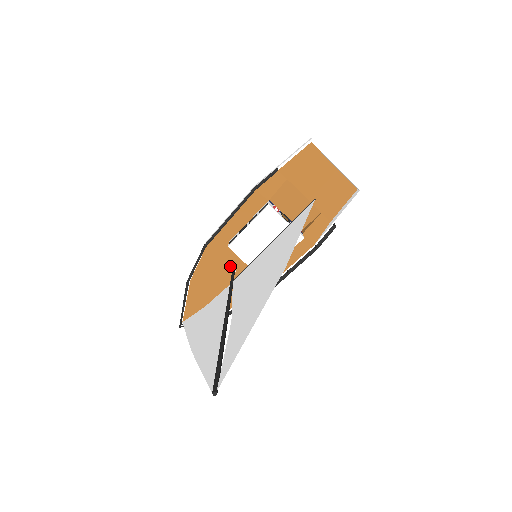
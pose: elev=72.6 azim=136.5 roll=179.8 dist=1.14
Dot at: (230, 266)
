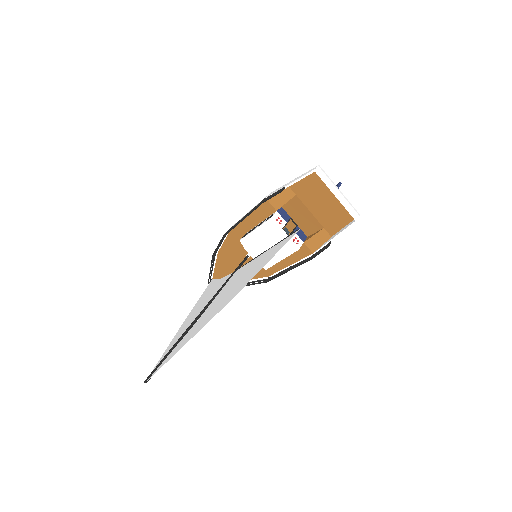
Dot at: (246, 251)
